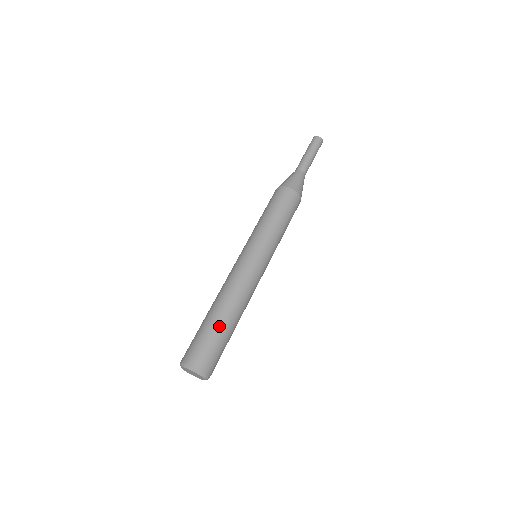
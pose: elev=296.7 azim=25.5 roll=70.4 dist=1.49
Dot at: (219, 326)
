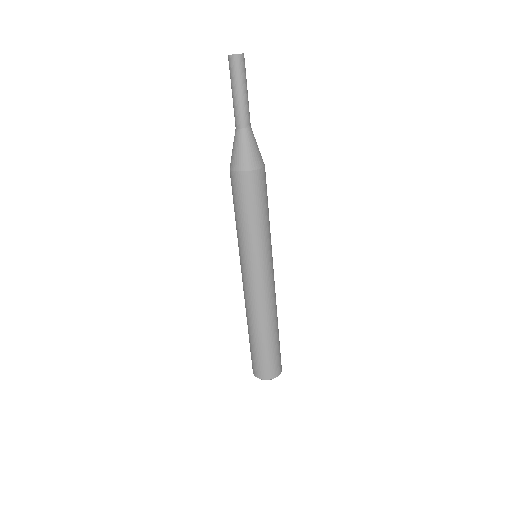
Dot at: (256, 343)
